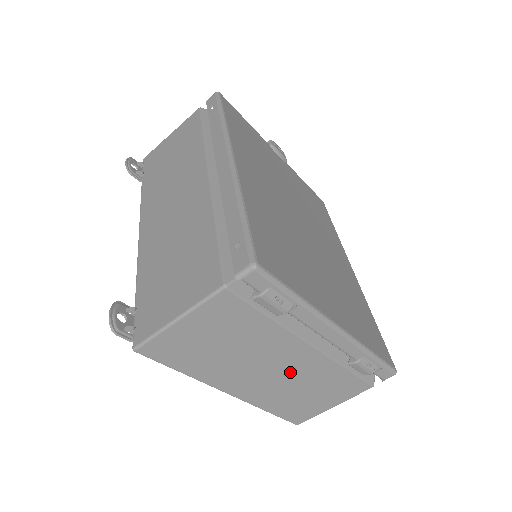
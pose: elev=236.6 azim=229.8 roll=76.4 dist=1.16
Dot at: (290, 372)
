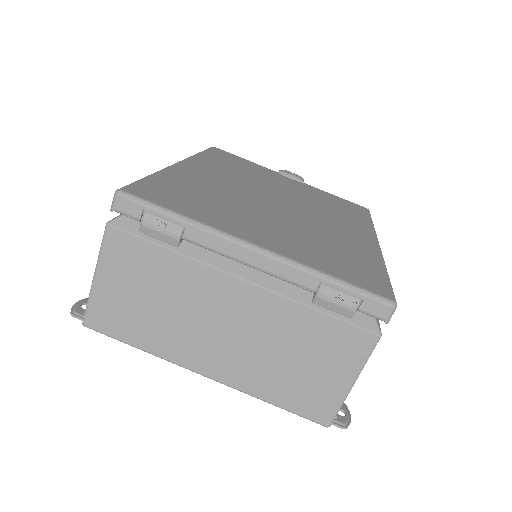
Dot at: (247, 328)
